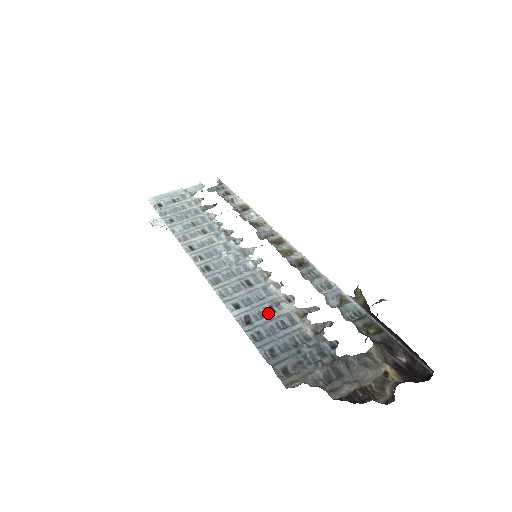
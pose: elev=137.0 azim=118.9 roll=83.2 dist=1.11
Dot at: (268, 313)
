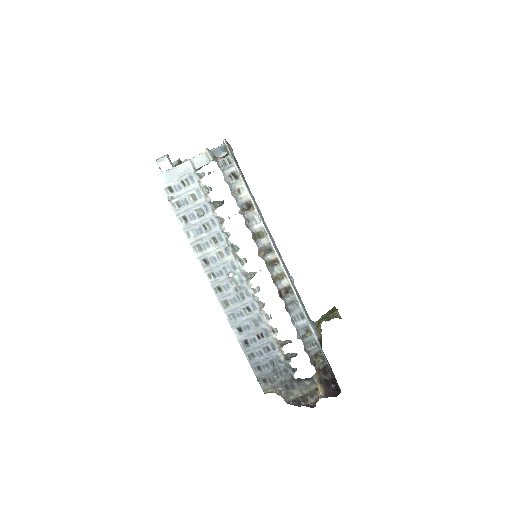
Dot at: (259, 338)
